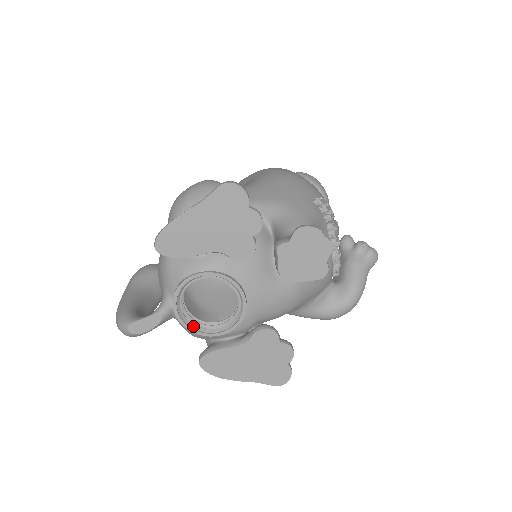
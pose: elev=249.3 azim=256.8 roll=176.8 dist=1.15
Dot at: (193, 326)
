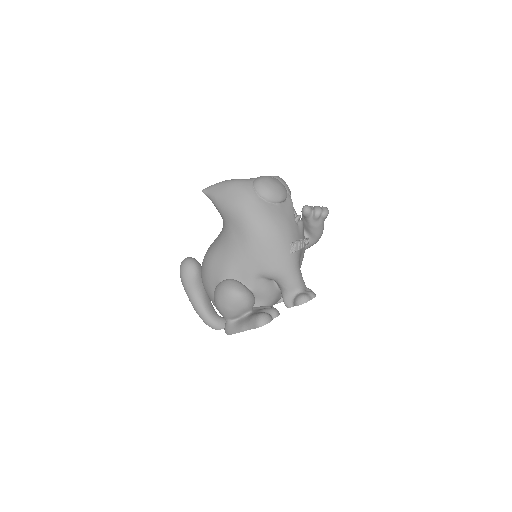
Dot at: occluded
